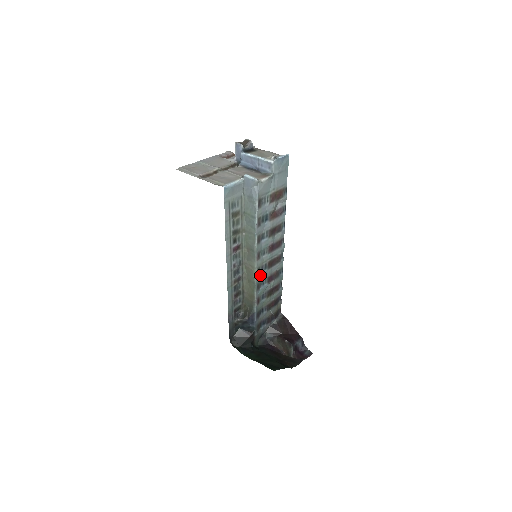
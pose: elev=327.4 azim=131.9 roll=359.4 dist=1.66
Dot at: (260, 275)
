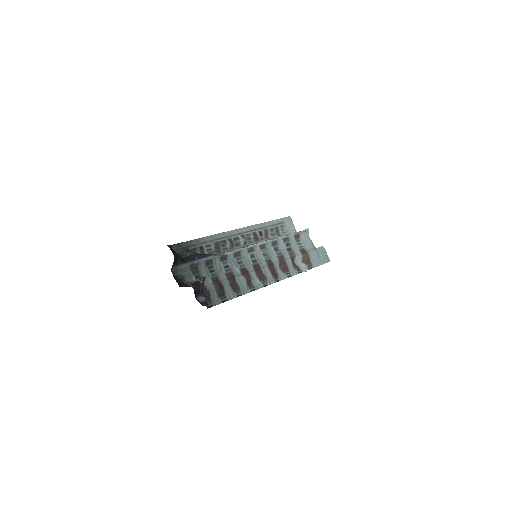
Dot at: (247, 255)
